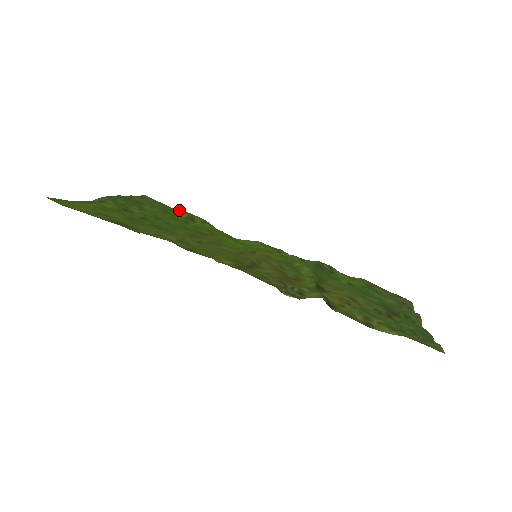
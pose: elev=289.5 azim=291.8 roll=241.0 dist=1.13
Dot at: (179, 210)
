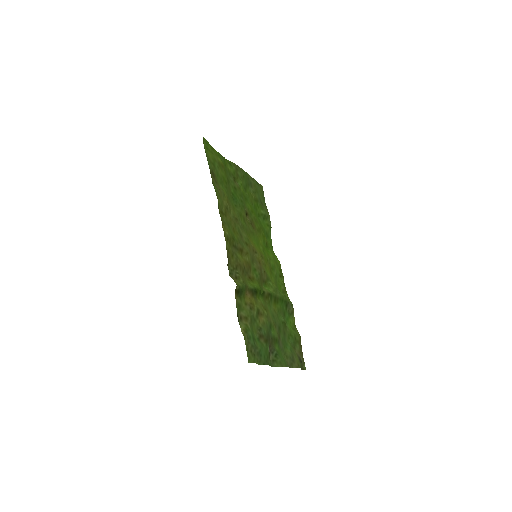
Dot at: (266, 208)
